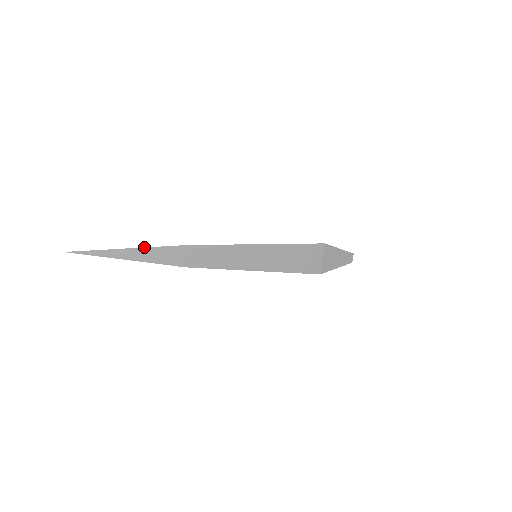
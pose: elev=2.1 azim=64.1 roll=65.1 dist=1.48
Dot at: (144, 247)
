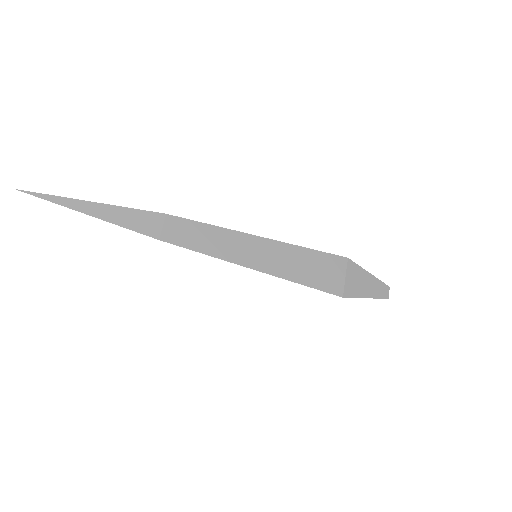
Dot at: (113, 205)
